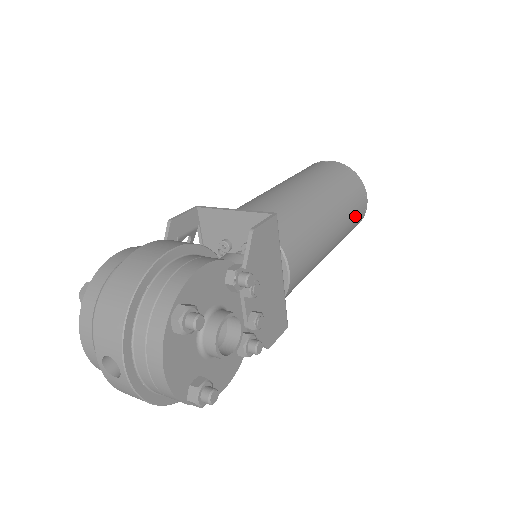
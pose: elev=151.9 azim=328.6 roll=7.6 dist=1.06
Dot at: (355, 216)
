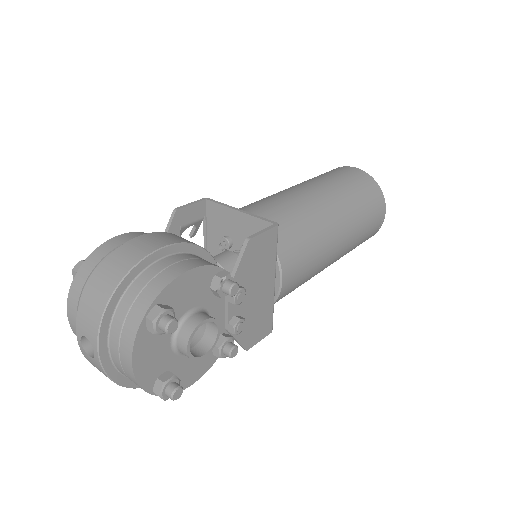
Dot at: (368, 230)
